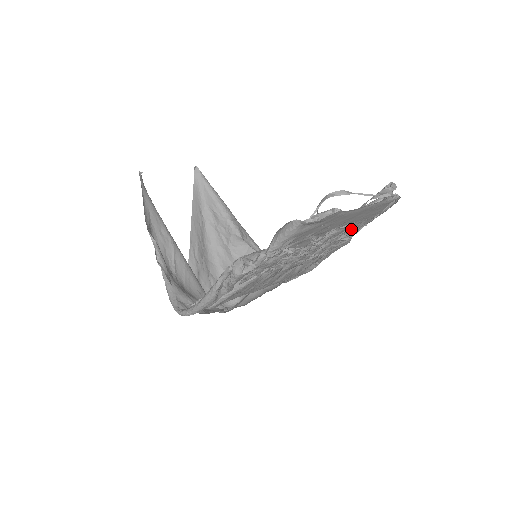
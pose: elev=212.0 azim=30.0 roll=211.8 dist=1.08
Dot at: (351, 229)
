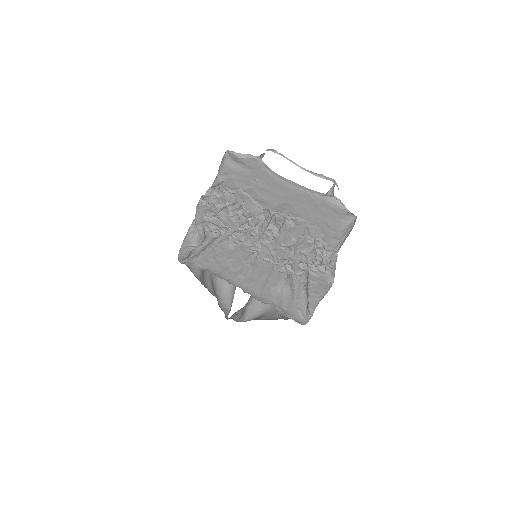
Dot at: (312, 240)
